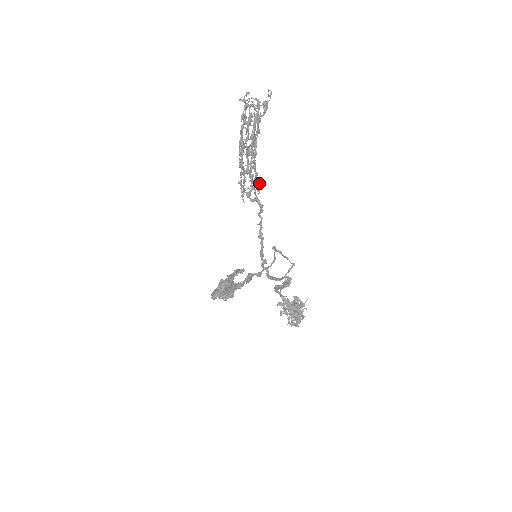
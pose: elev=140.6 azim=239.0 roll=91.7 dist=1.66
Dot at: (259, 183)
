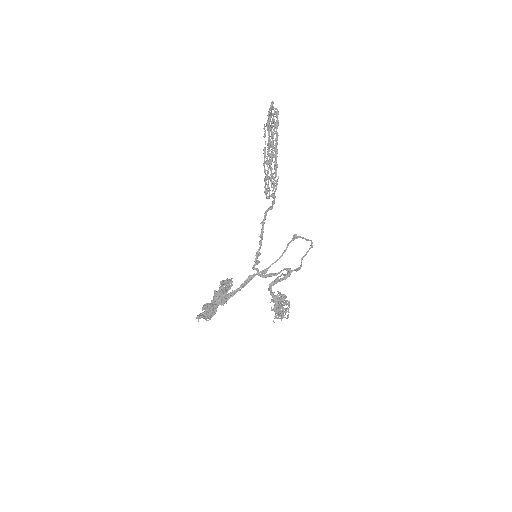
Dot at: occluded
